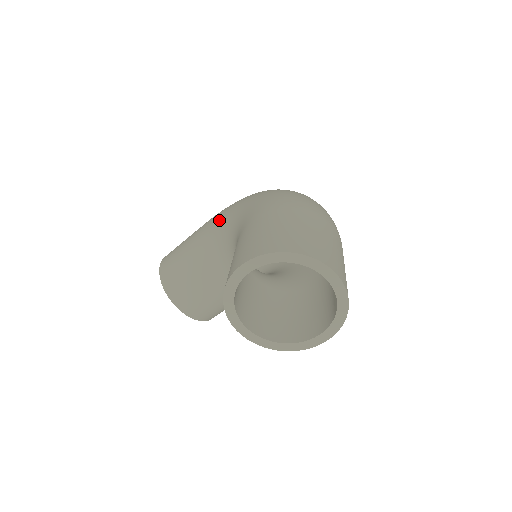
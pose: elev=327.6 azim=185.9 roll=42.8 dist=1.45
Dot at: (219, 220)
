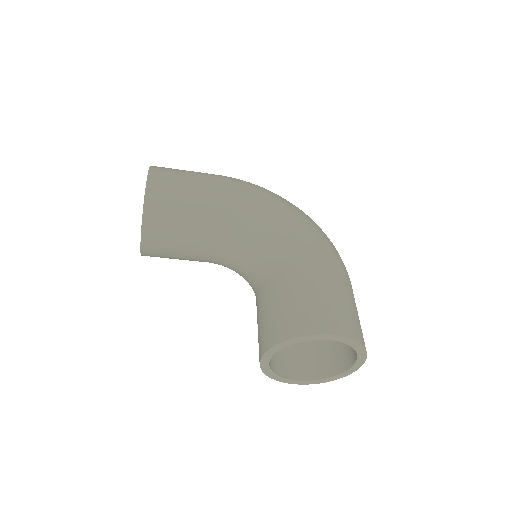
Dot at: (251, 203)
